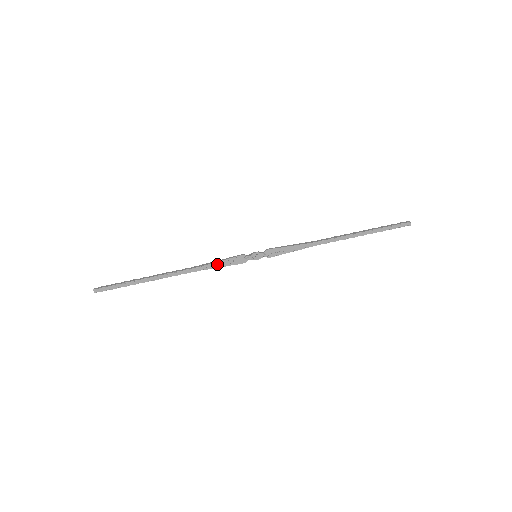
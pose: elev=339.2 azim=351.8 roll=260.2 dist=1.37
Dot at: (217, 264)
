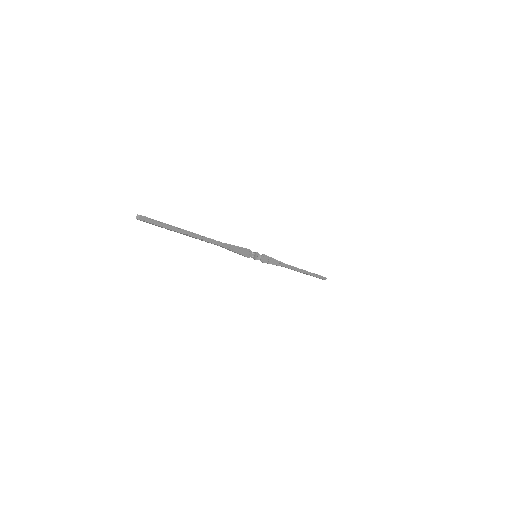
Dot at: (234, 248)
